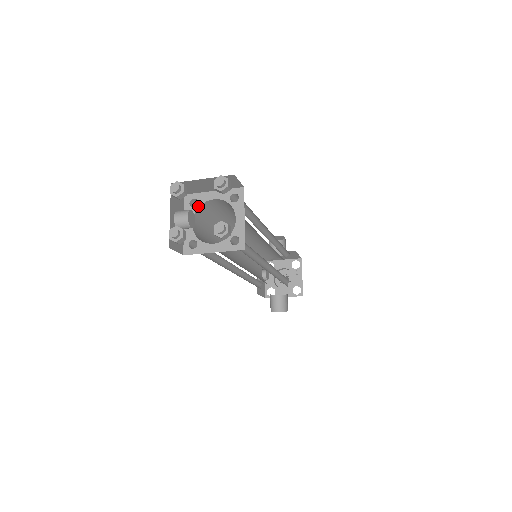
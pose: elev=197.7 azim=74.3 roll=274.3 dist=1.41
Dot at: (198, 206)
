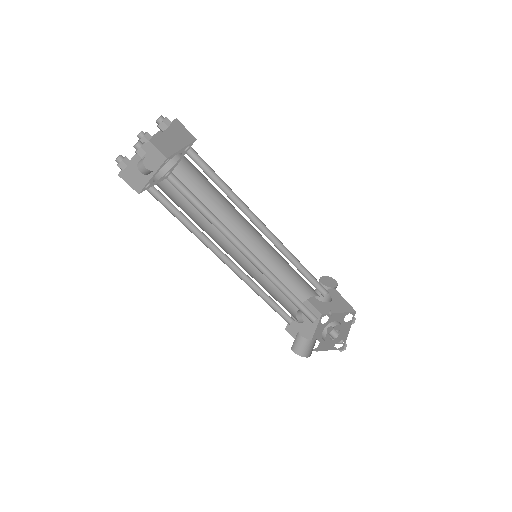
Dot at: (167, 162)
